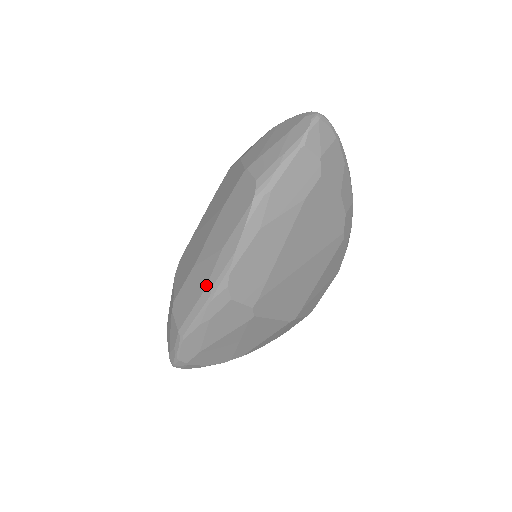
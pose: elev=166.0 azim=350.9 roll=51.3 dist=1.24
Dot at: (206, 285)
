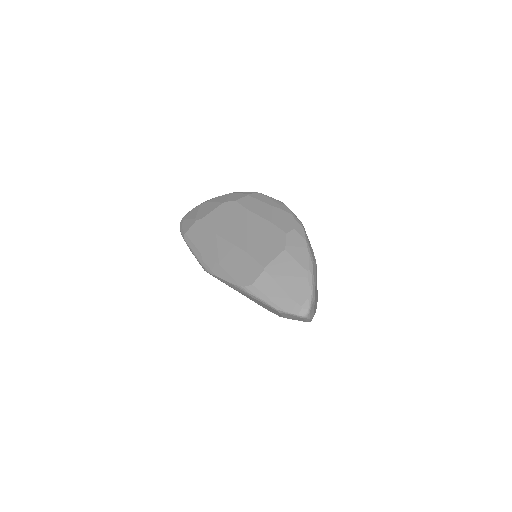
Dot at: (203, 255)
